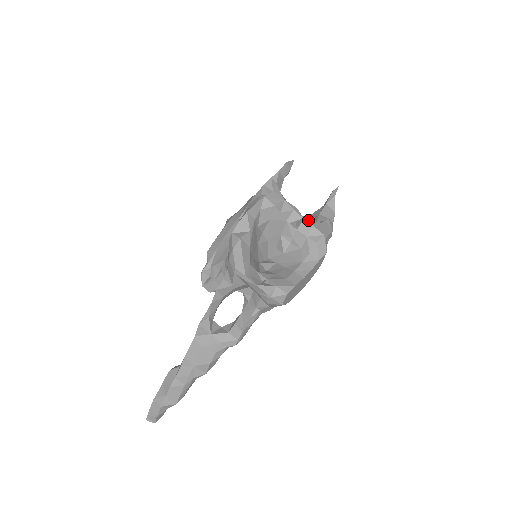
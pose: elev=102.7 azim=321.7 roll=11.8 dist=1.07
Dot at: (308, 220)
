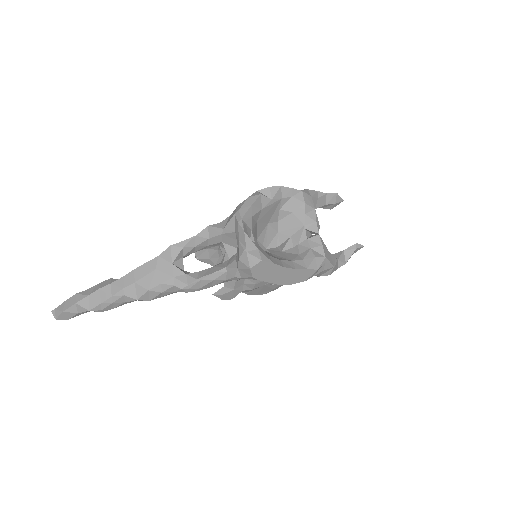
Dot at: (321, 238)
